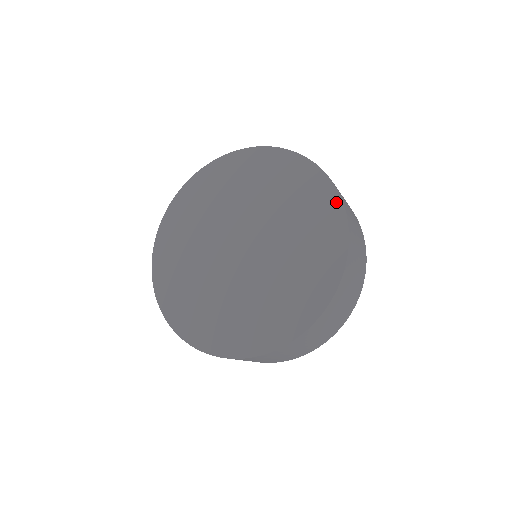
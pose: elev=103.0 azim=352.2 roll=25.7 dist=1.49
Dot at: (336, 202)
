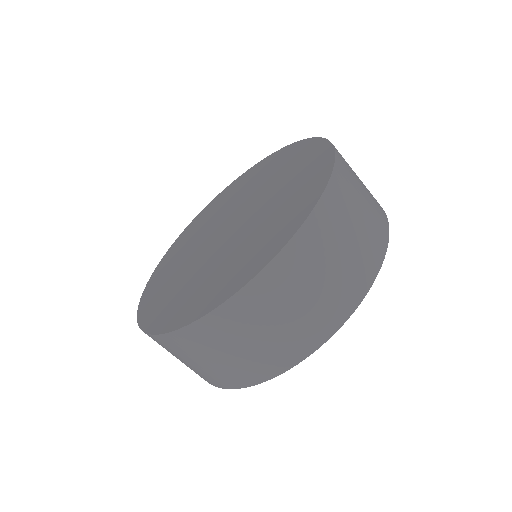
Dot at: (324, 179)
